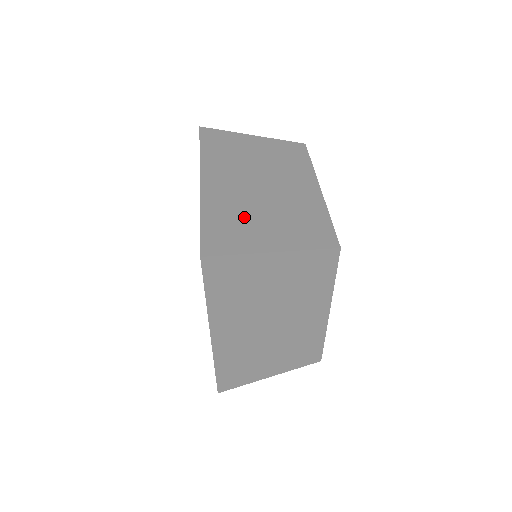
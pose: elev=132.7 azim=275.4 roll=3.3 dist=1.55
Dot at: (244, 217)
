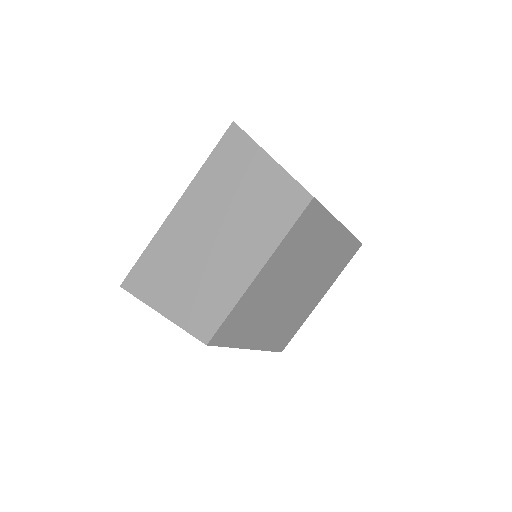
Dot at: (171, 268)
